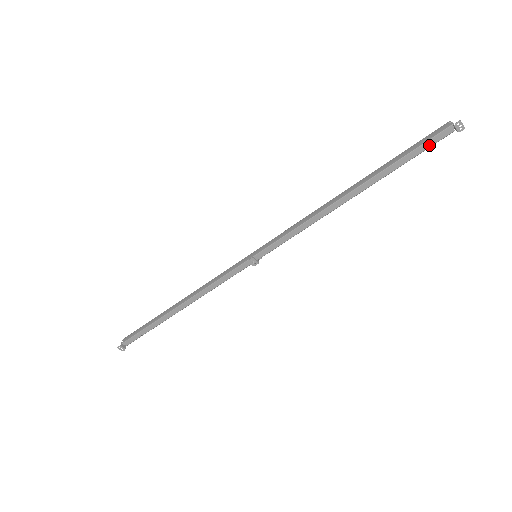
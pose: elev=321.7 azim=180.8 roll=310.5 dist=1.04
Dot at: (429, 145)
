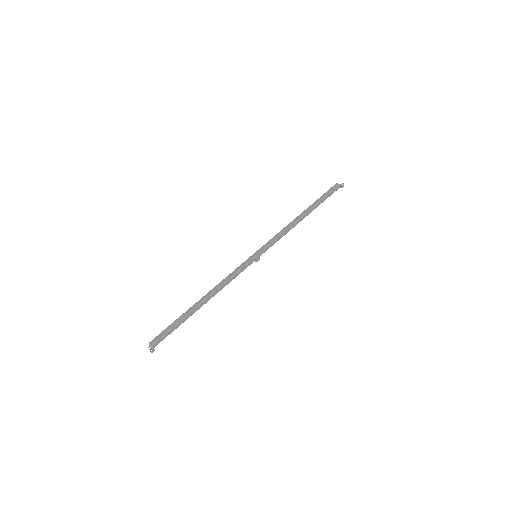
Dot at: (332, 193)
